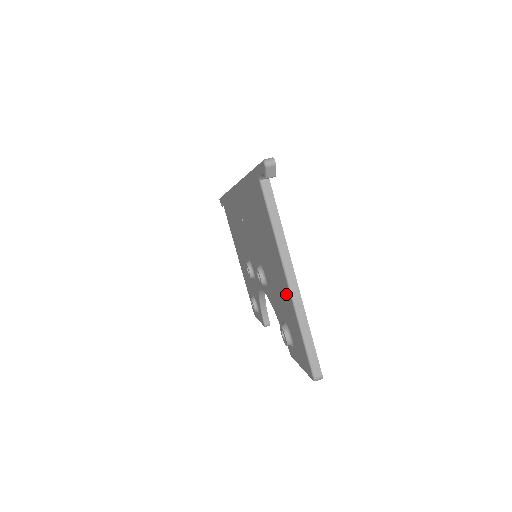
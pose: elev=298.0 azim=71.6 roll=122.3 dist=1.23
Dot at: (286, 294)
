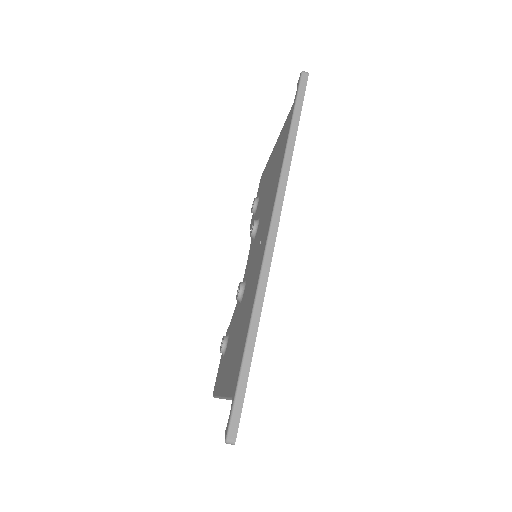
Dot at: (222, 381)
